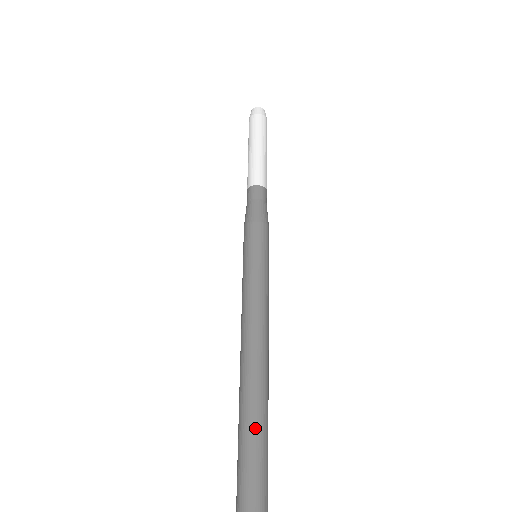
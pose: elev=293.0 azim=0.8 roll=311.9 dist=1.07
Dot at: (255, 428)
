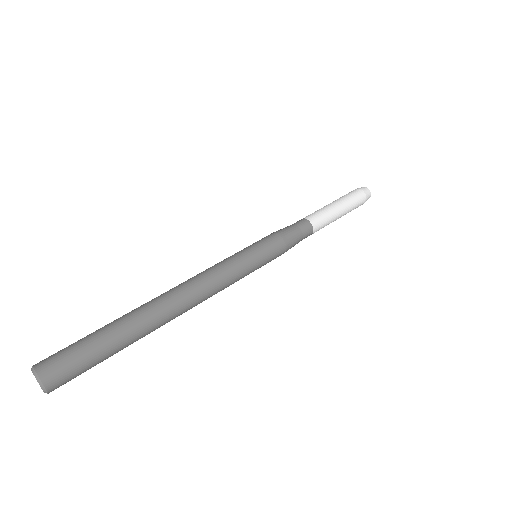
Dot at: (112, 324)
